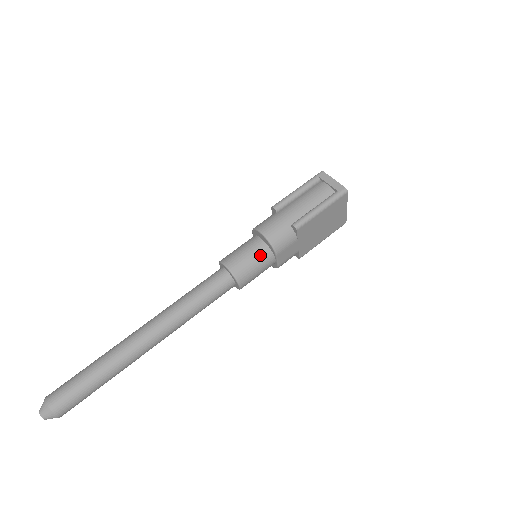
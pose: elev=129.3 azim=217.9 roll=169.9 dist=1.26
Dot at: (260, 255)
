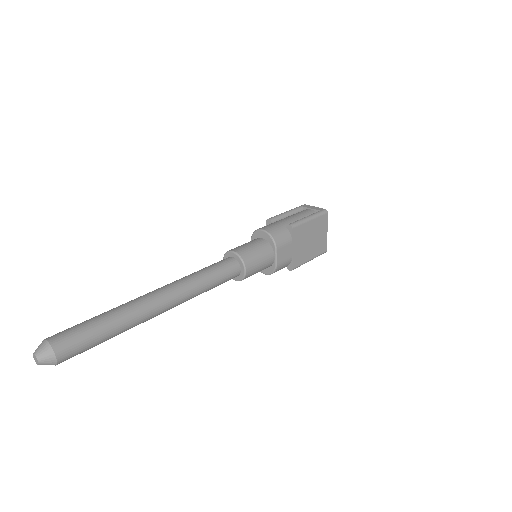
Dot at: (262, 247)
